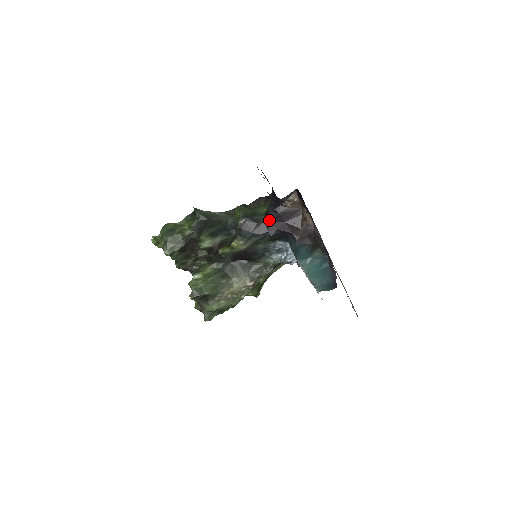
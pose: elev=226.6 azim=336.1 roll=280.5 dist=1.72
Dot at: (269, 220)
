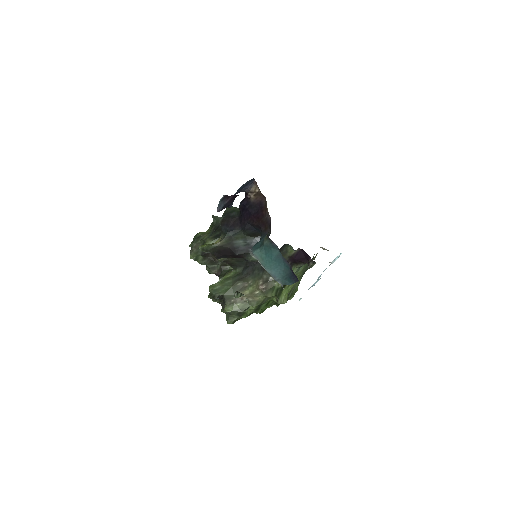
Dot at: (241, 215)
